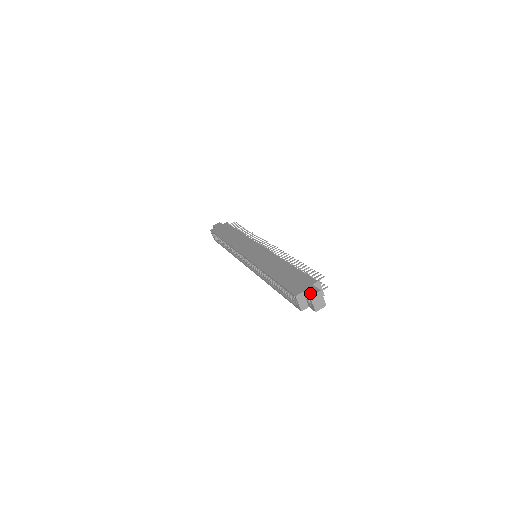
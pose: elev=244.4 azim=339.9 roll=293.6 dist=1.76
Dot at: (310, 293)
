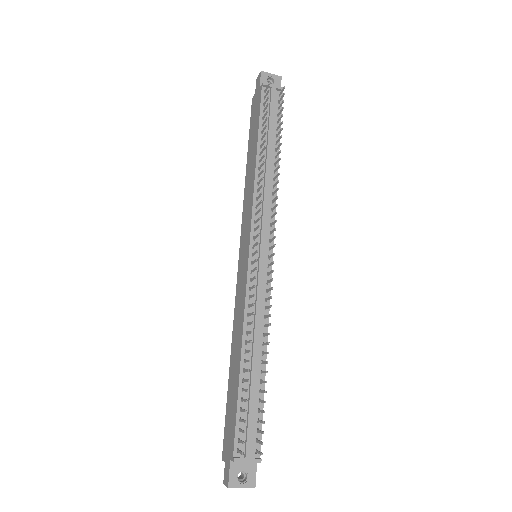
Dot at: (224, 478)
